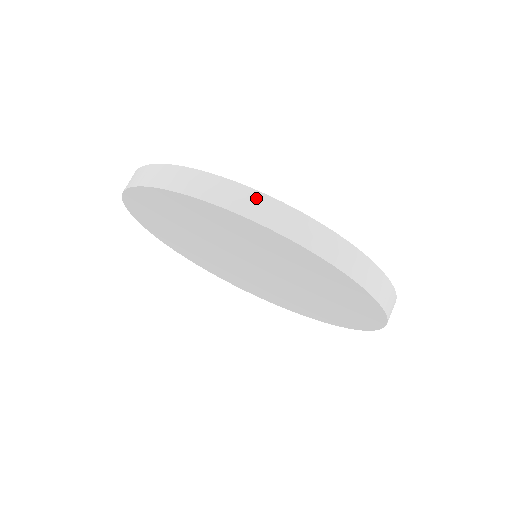
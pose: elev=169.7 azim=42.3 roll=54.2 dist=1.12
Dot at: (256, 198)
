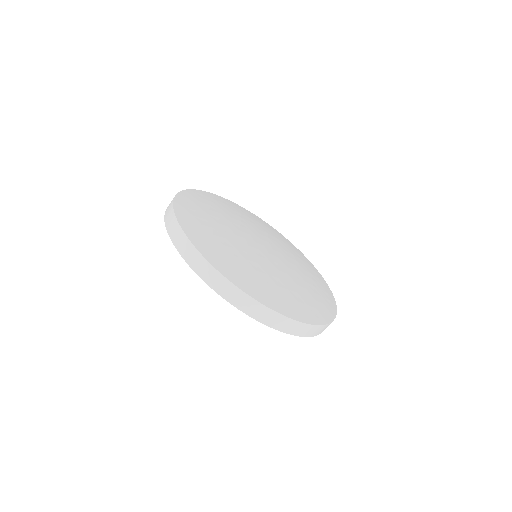
Dot at: (219, 278)
